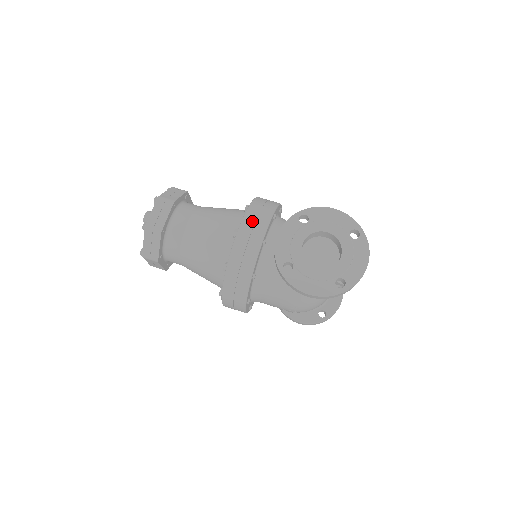
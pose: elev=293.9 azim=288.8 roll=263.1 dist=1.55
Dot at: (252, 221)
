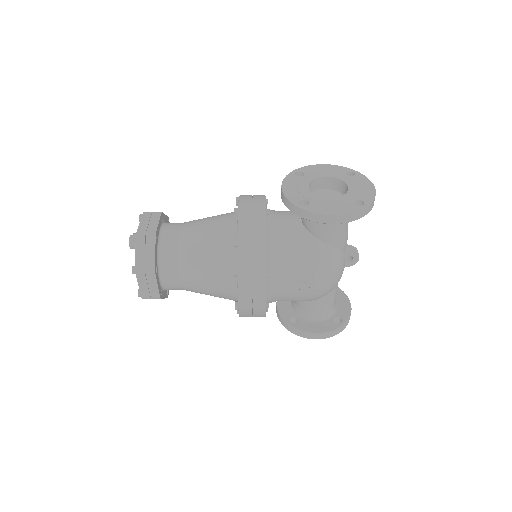
Dot at: (249, 198)
